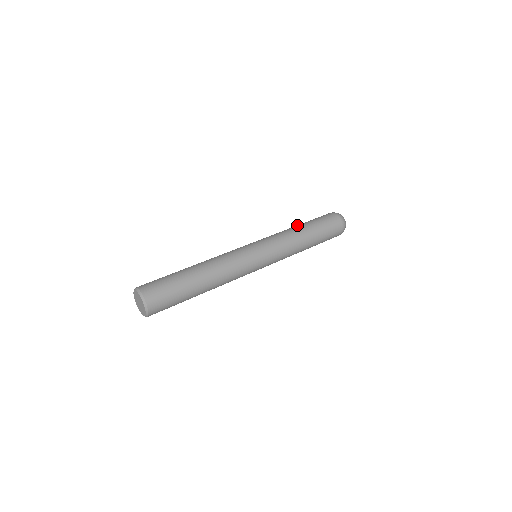
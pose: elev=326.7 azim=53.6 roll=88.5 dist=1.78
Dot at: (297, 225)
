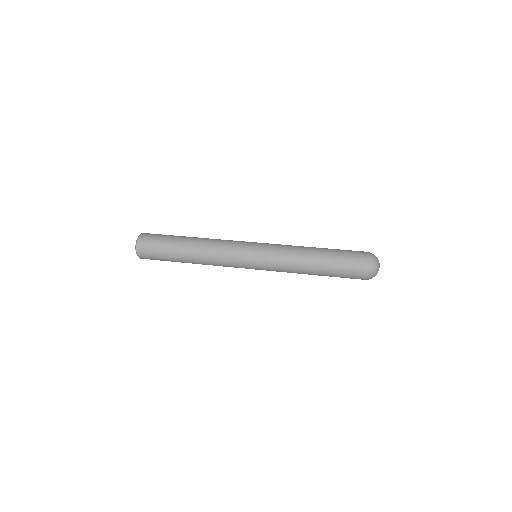
Dot at: occluded
